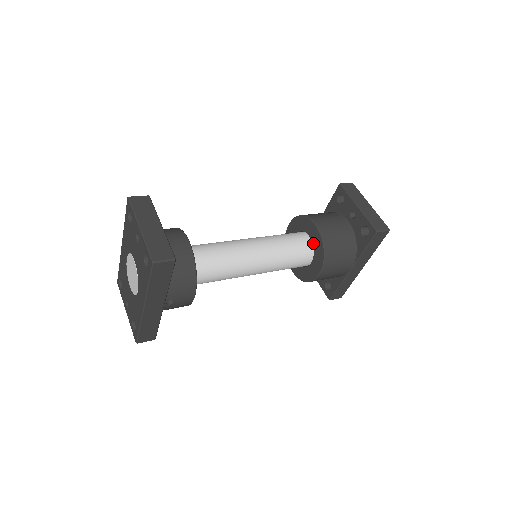
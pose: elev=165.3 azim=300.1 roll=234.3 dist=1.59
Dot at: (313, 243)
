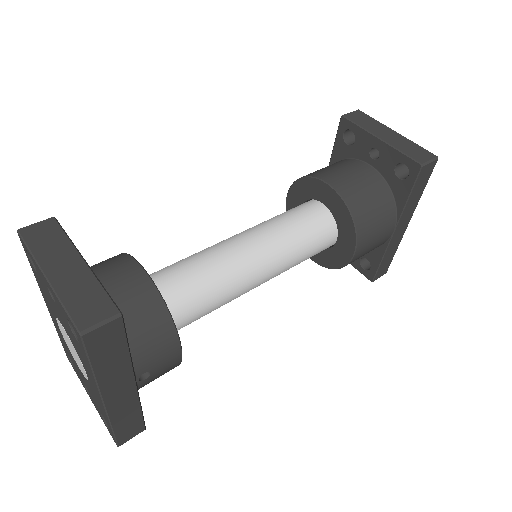
Dot at: (331, 211)
